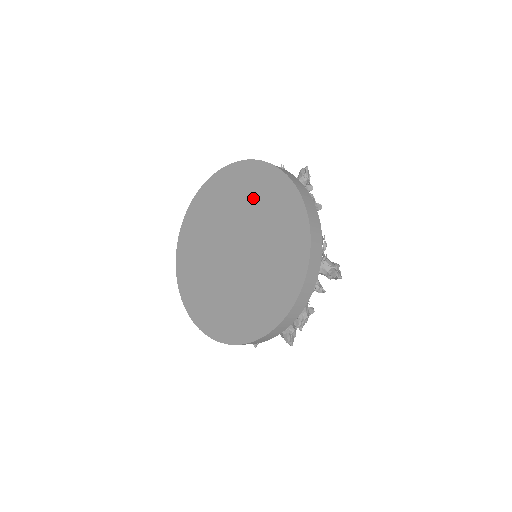
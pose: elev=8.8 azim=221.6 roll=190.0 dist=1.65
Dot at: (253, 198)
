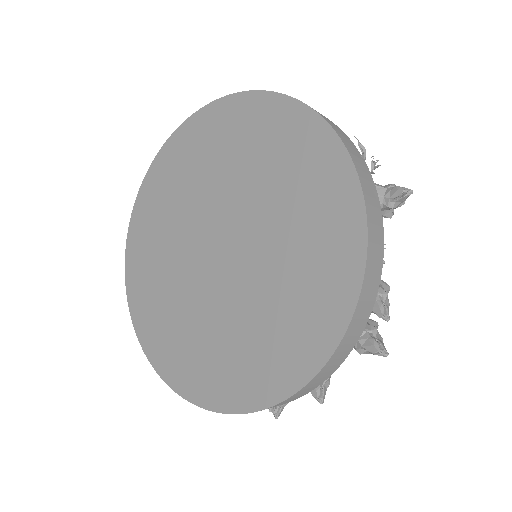
Dot at: (215, 158)
